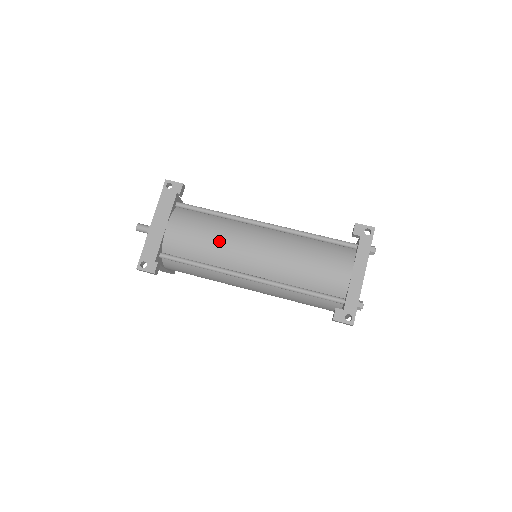
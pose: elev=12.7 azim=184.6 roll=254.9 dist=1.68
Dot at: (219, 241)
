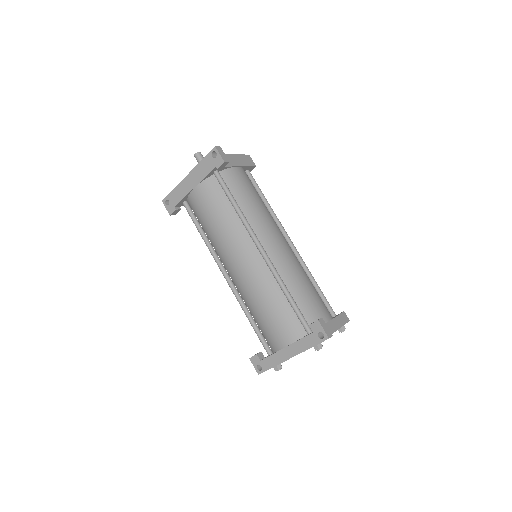
Dot at: (220, 234)
